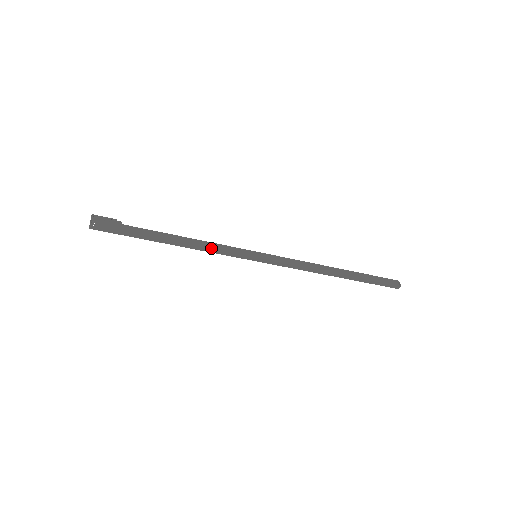
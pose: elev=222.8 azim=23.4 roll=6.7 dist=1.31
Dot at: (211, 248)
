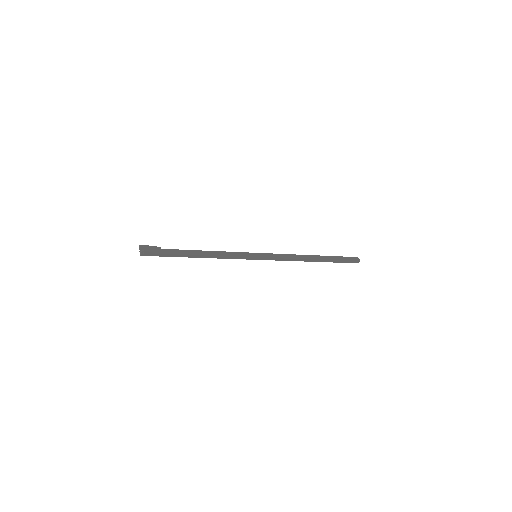
Dot at: (225, 256)
